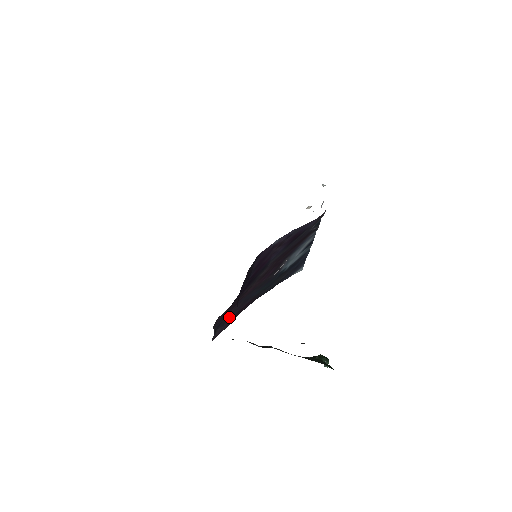
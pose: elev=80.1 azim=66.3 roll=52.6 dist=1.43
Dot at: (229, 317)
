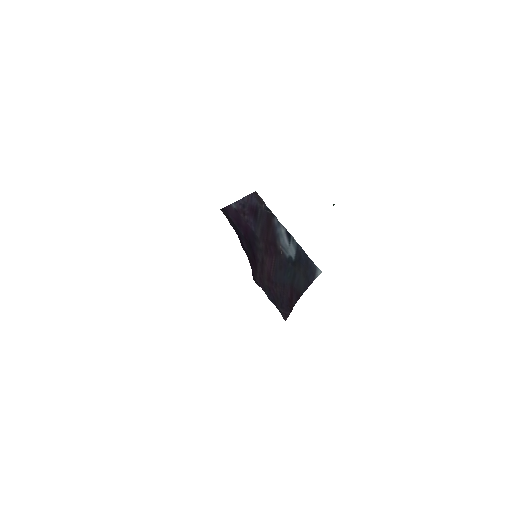
Dot at: (281, 300)
